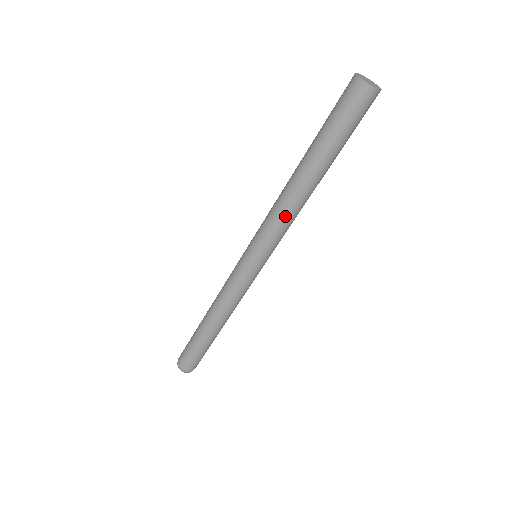
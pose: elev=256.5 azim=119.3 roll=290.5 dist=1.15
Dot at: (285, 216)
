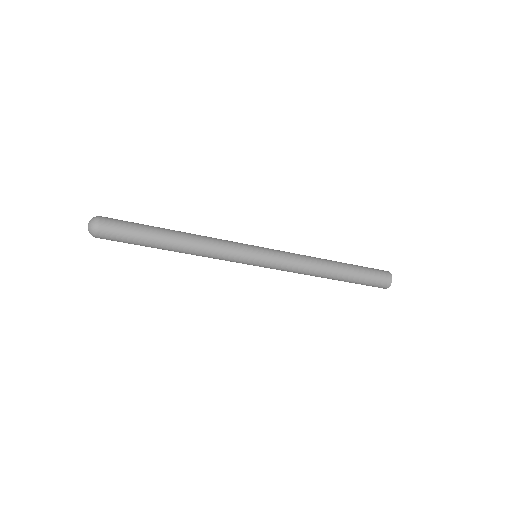
Dot at: (305, 260)
